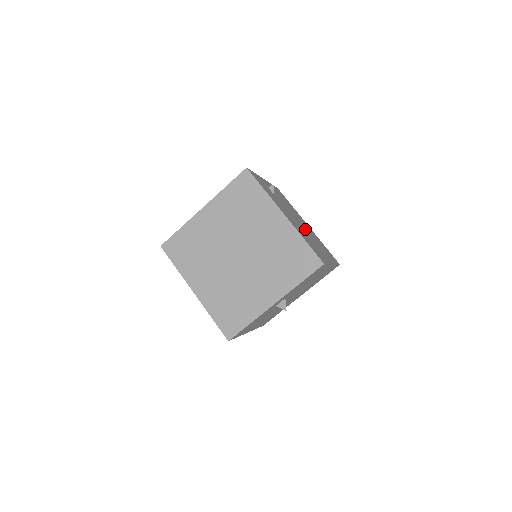
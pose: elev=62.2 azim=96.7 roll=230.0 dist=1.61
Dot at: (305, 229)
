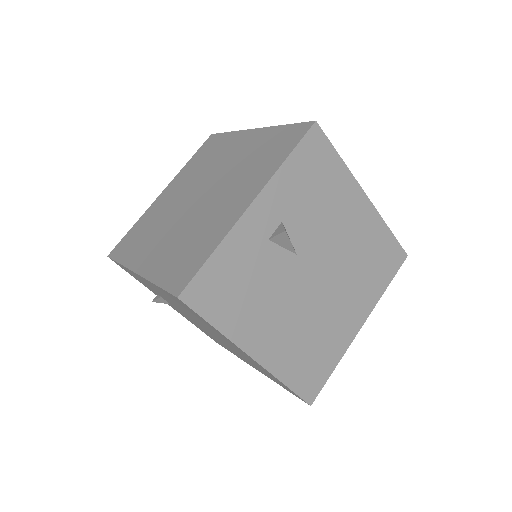
Dot at: occluded
